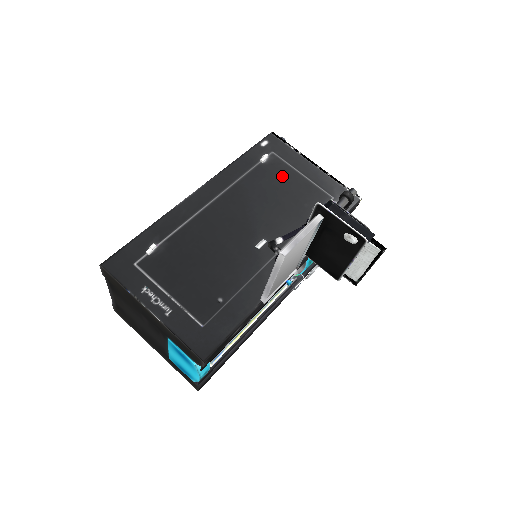
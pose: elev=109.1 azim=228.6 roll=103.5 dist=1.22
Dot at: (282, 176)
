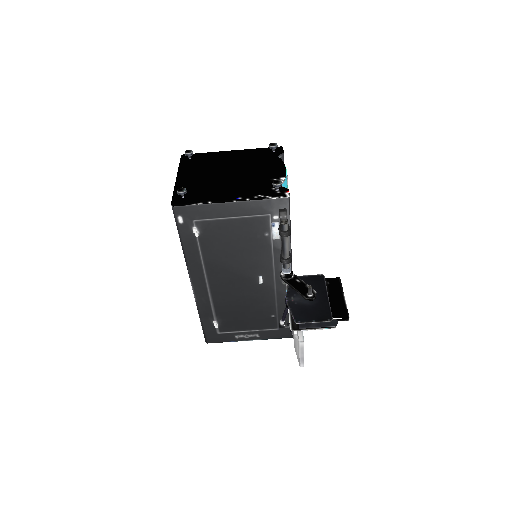
Dot at: (221, 232)
